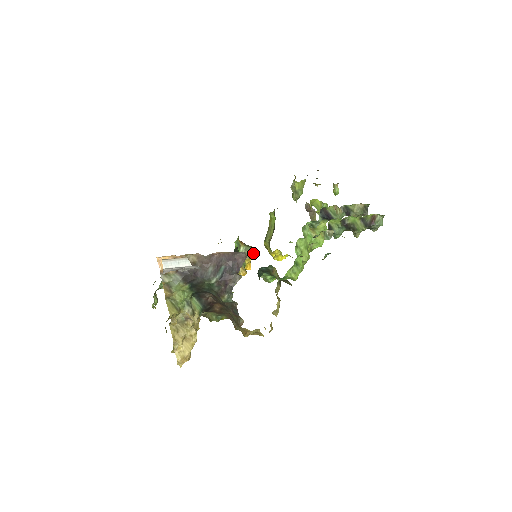
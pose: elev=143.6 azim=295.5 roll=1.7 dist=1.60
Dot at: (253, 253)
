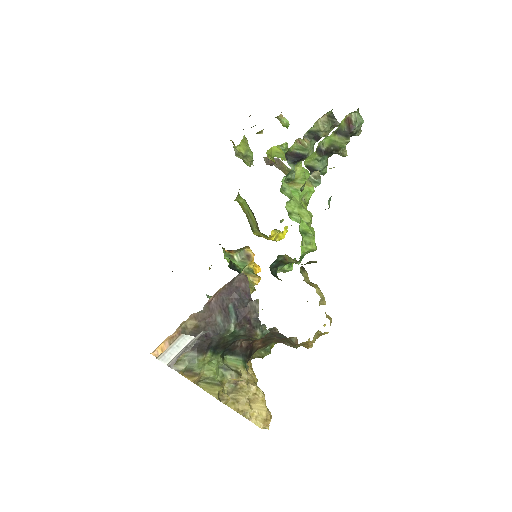
Dot at: (251, 253)
